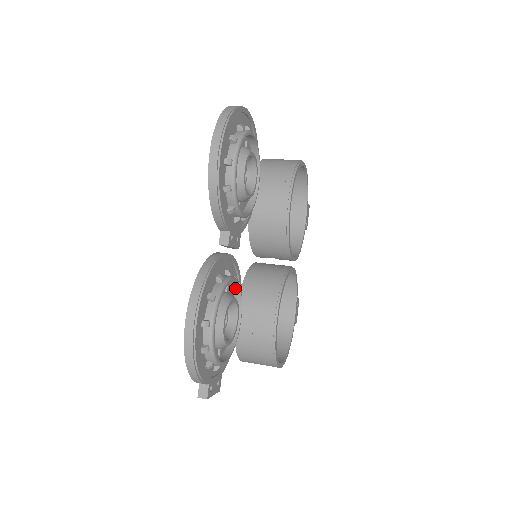
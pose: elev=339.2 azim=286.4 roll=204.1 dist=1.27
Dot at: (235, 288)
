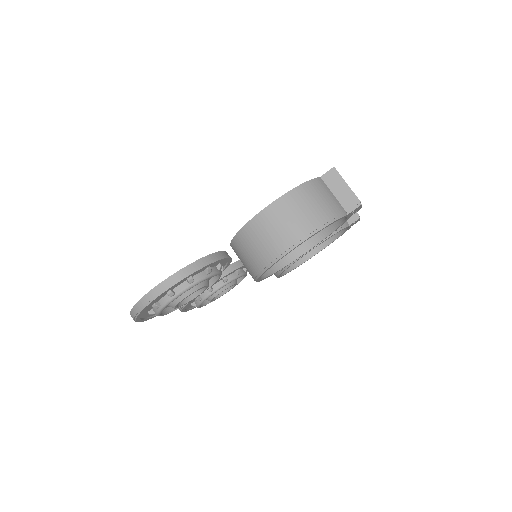
Dot at: (227, 280)
